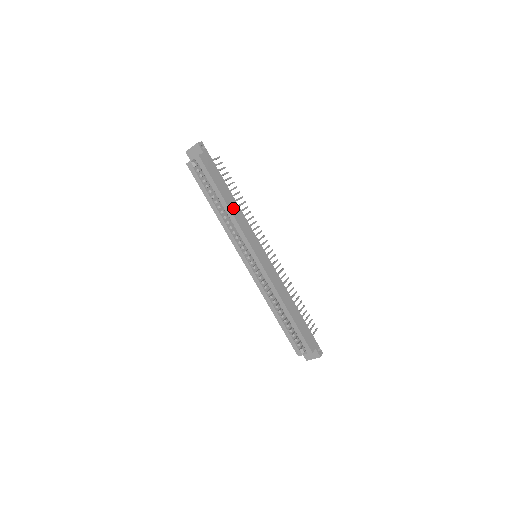
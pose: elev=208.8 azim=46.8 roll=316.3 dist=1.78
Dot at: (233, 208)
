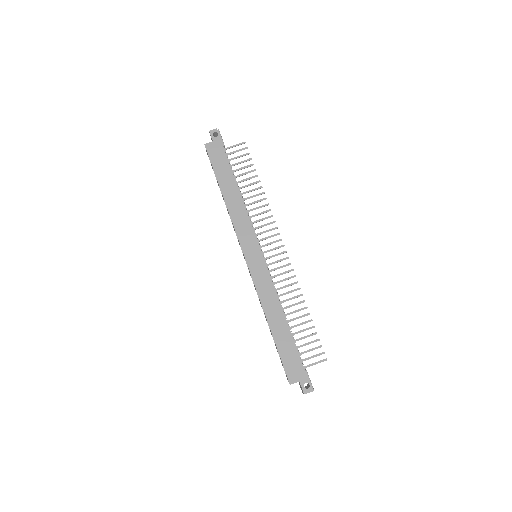
Dot at: (231, 201)
